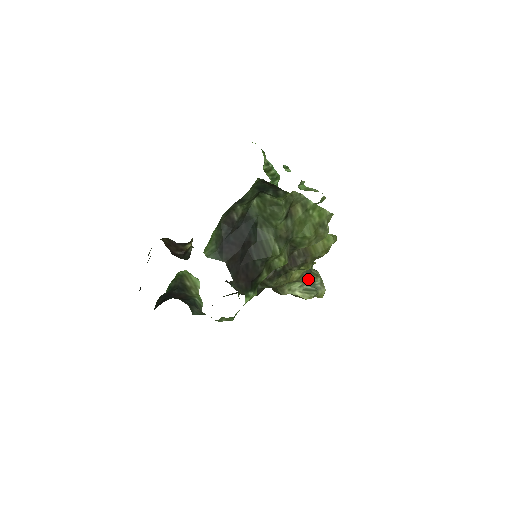
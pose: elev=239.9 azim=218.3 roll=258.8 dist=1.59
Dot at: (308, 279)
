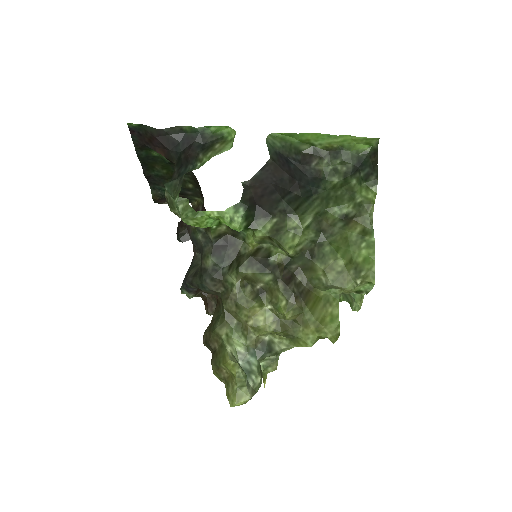
Dot at: (252, 360)
